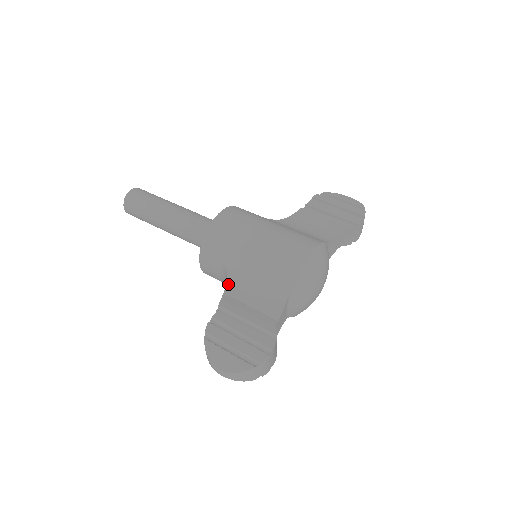
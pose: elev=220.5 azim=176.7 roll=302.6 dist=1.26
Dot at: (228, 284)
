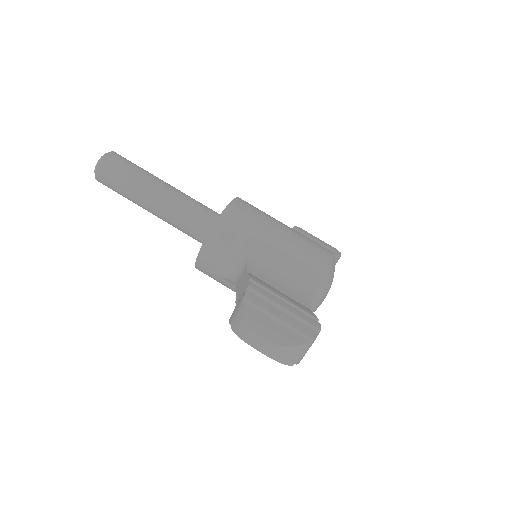
Dot at: (249, 265)
